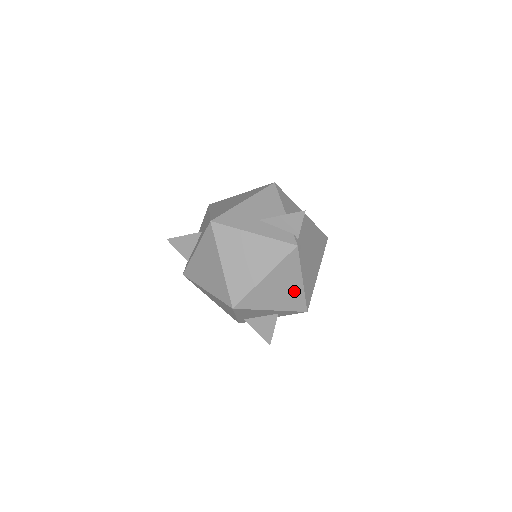
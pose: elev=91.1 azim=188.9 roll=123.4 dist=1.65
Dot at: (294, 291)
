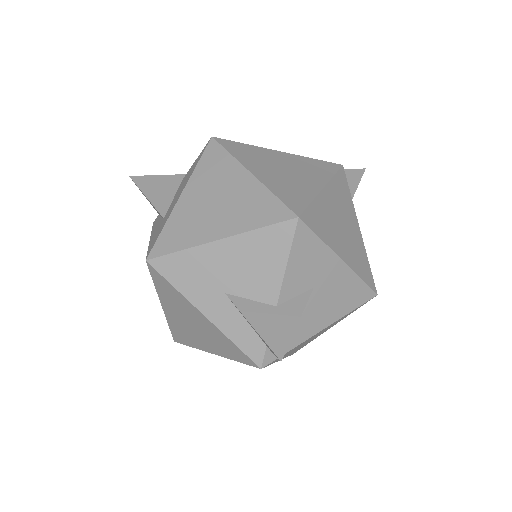
Dot at: occluded
